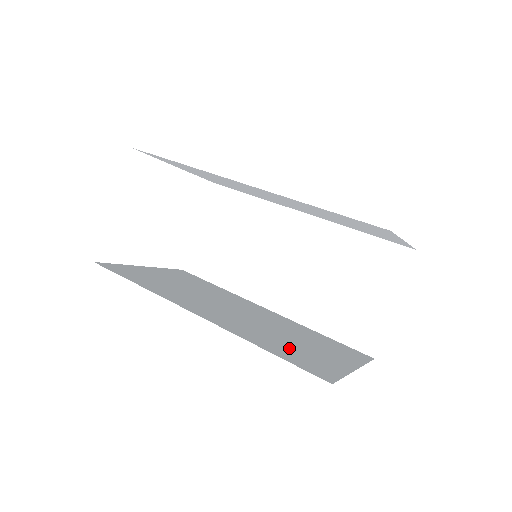
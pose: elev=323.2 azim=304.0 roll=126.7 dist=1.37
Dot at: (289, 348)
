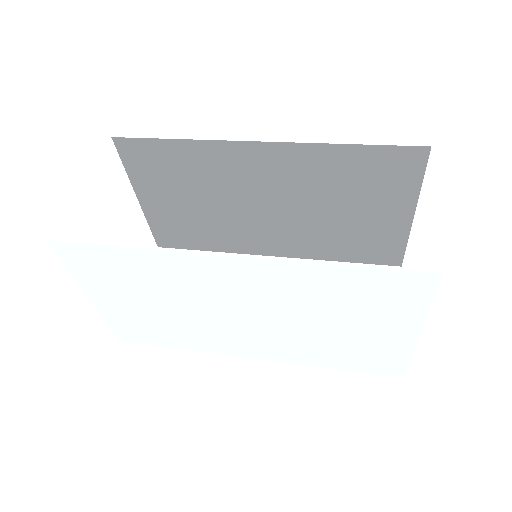
Dot at: (348, 298)
